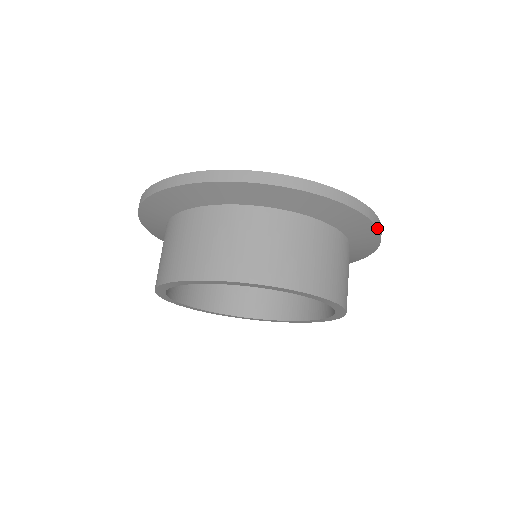
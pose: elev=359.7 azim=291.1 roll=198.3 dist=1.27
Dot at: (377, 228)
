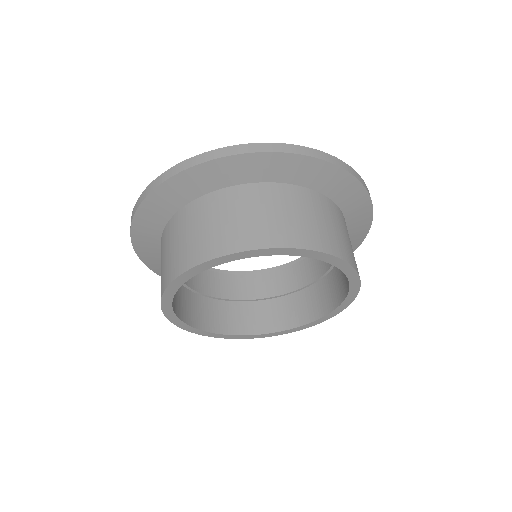
Dot at: (371, 222)
